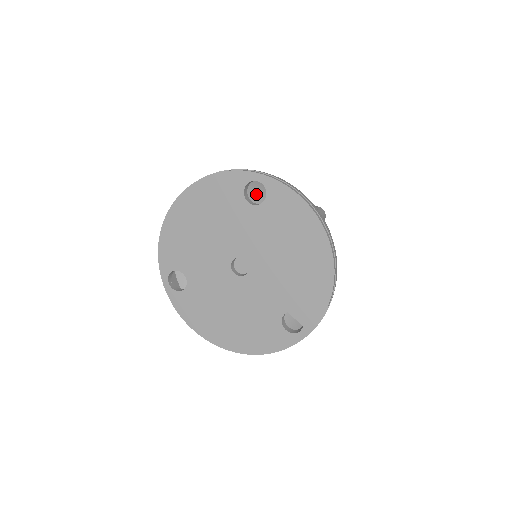
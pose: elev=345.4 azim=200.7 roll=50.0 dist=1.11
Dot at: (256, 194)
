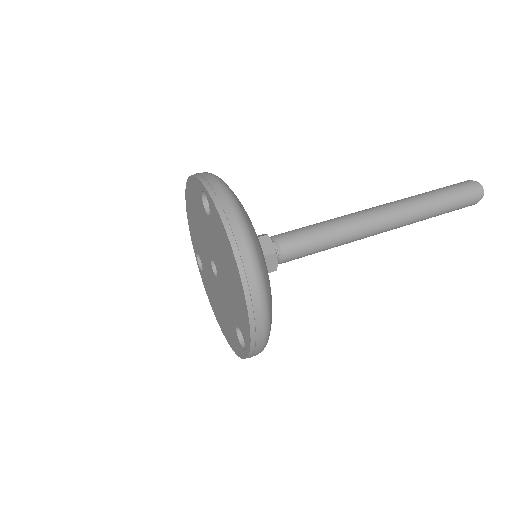
Dot at: occluded
